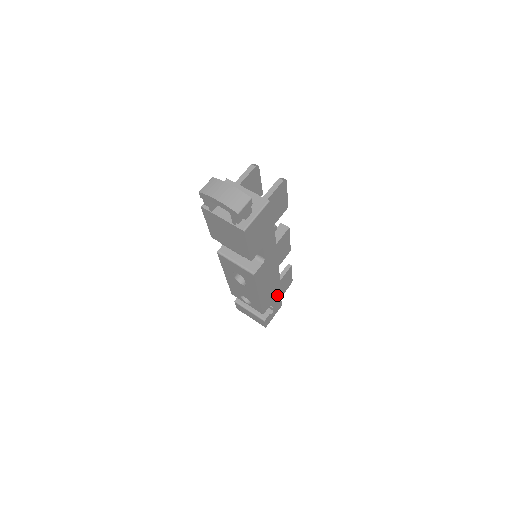
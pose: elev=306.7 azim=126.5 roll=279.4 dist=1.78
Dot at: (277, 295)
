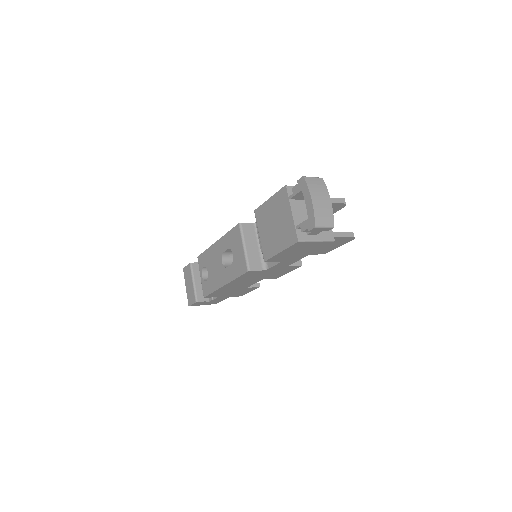
Dot at: (228, 295)
